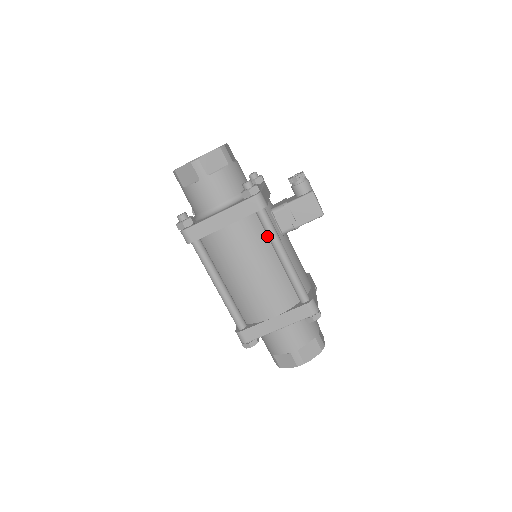
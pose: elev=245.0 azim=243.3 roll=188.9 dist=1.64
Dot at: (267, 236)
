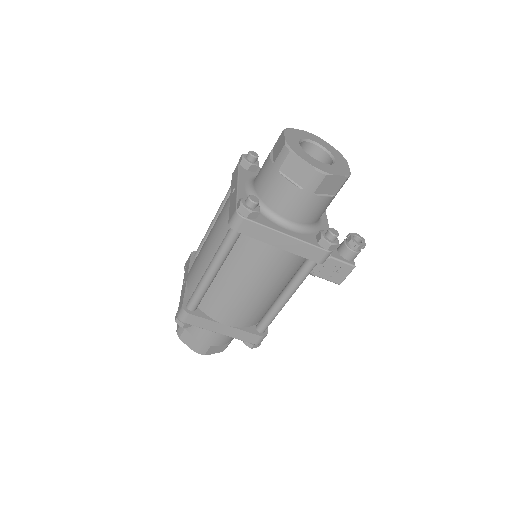
Dot at: (293, 273)
